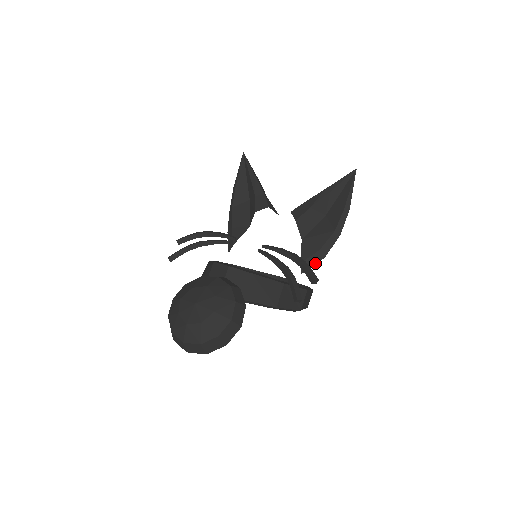
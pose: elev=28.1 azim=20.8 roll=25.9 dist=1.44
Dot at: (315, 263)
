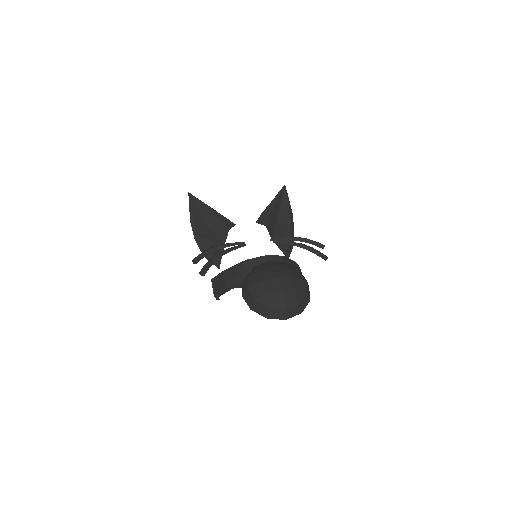
Dot at: occluded
